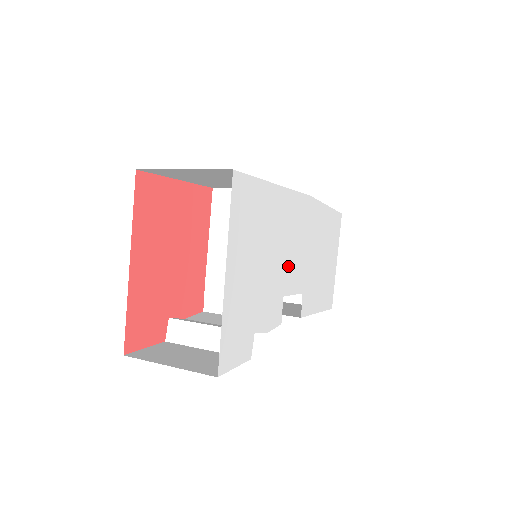
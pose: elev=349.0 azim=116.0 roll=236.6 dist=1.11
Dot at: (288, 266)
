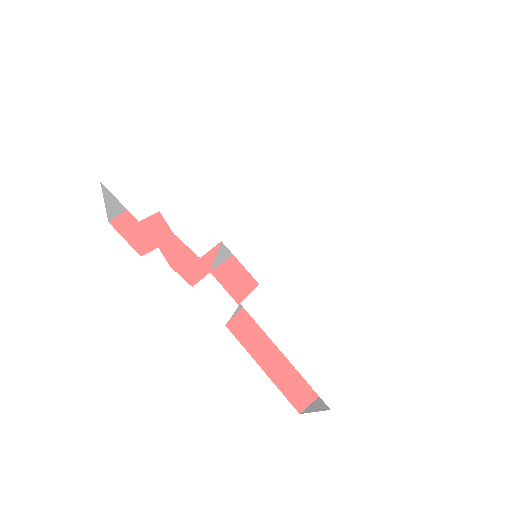
Dot at: (249, 229)
